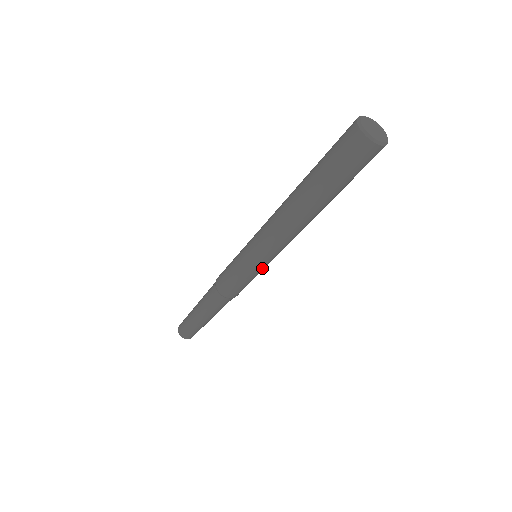
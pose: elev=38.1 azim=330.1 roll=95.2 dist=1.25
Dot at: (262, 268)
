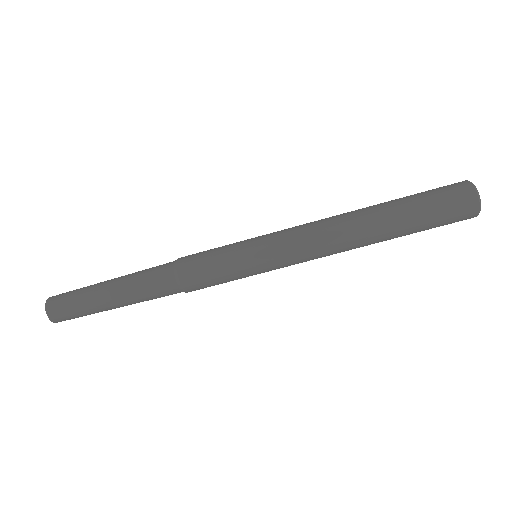
Dot at: (257, 267)
